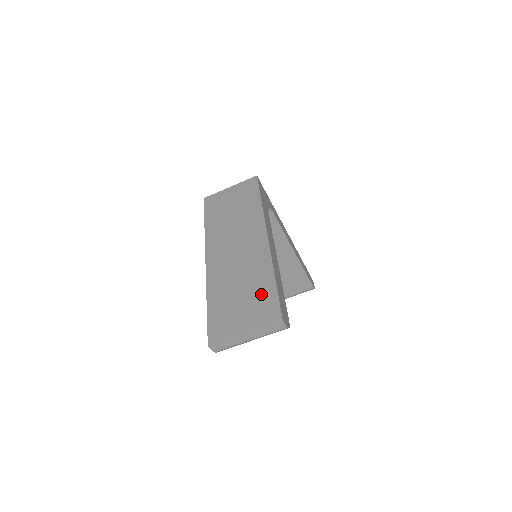
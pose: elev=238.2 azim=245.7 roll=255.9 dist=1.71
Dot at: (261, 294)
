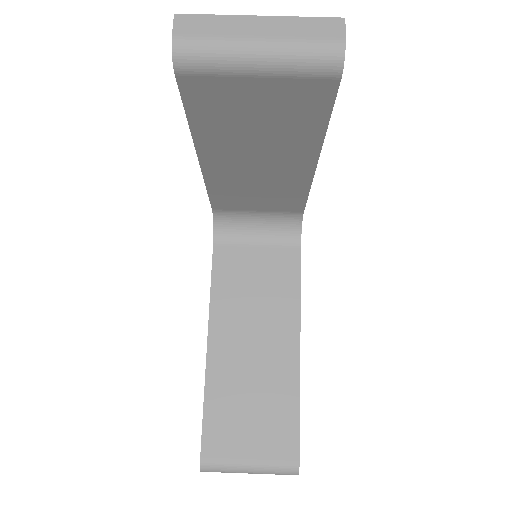
Dot at: occluded
